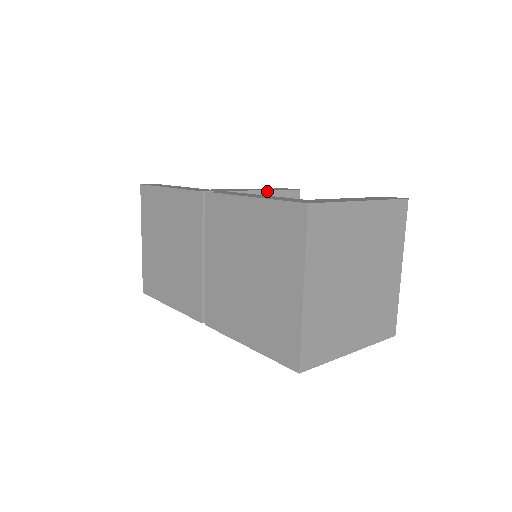
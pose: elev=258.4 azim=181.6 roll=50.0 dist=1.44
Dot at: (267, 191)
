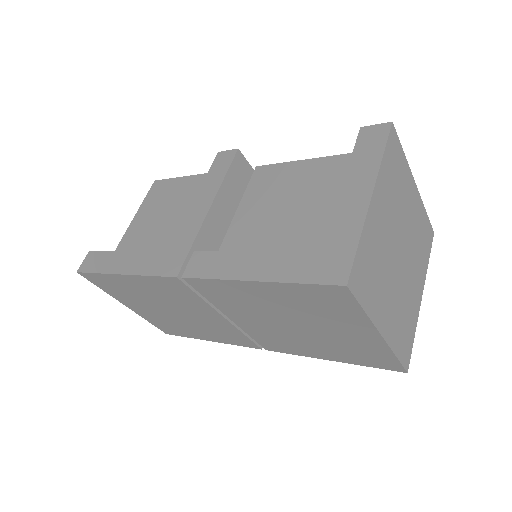
Dot at: (217, 193)
